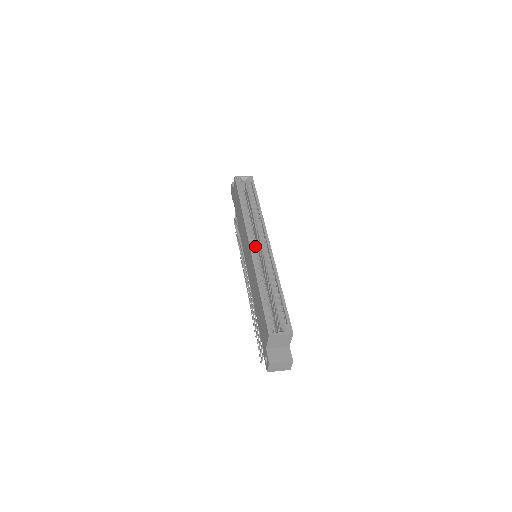
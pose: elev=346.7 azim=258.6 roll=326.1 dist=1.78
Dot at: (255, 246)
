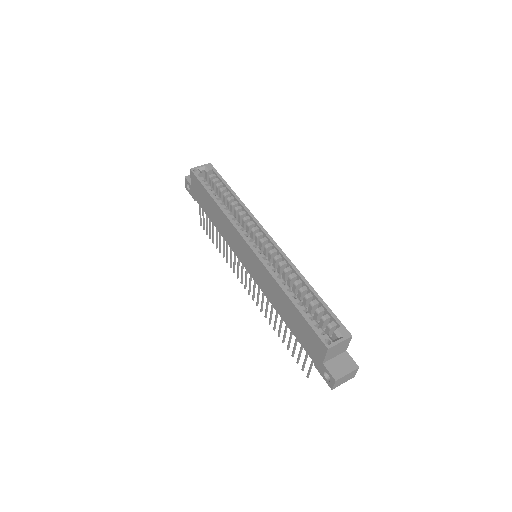
Dot at: (255, 245)
